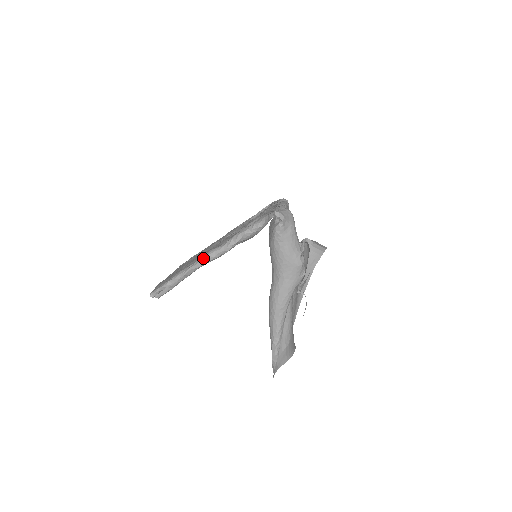
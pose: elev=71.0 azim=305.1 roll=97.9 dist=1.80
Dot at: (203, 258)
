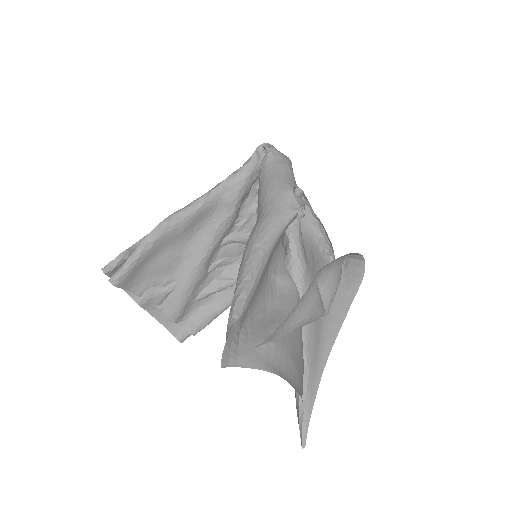
Dot at: (176, 211)
